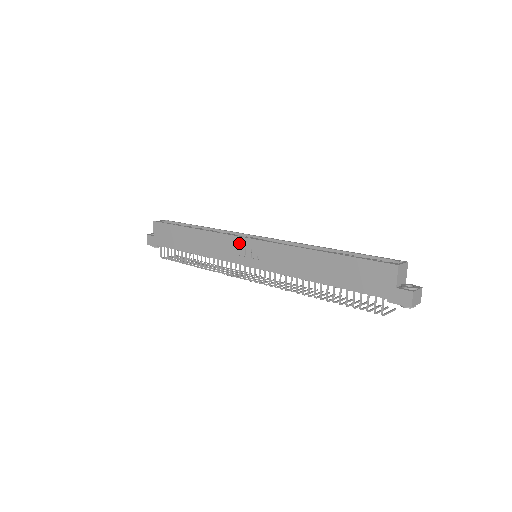
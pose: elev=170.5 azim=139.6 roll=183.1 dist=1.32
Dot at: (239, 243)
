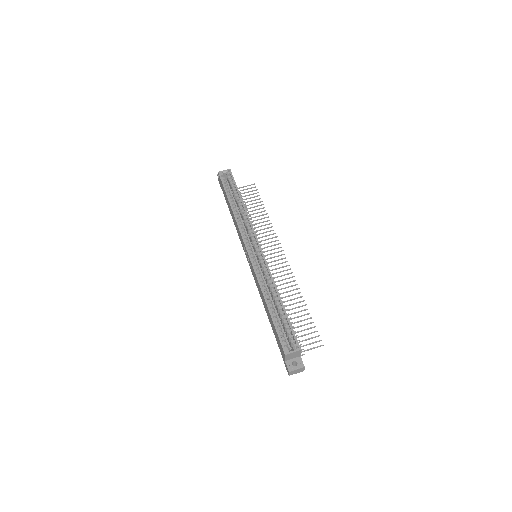
Dot at: (244, 246)
